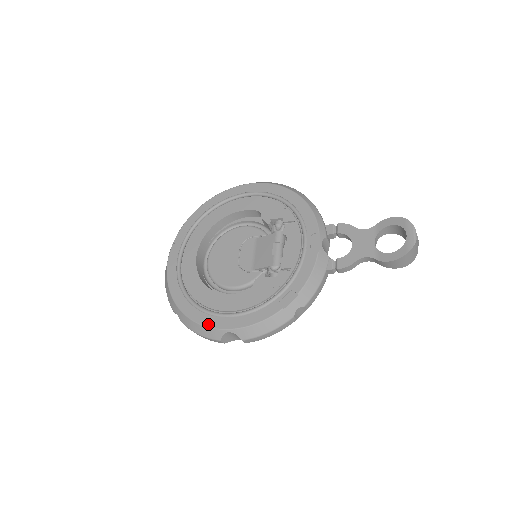
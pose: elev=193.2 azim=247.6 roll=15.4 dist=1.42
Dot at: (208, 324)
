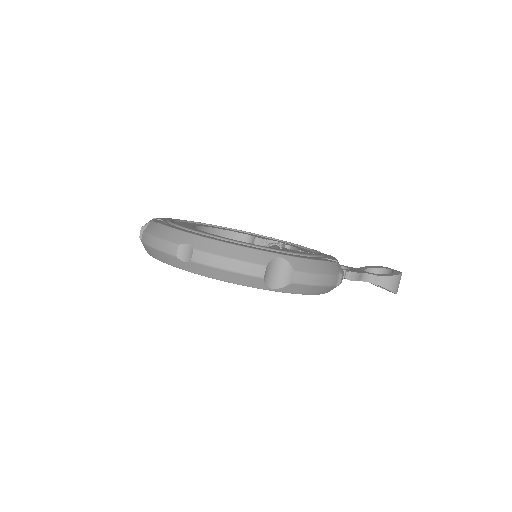
Dot at: (250, 247)
